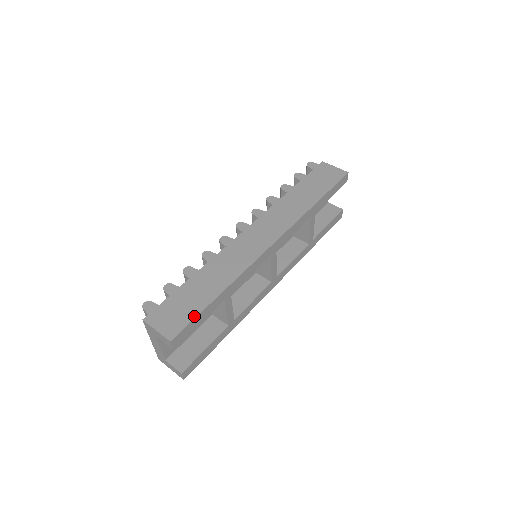
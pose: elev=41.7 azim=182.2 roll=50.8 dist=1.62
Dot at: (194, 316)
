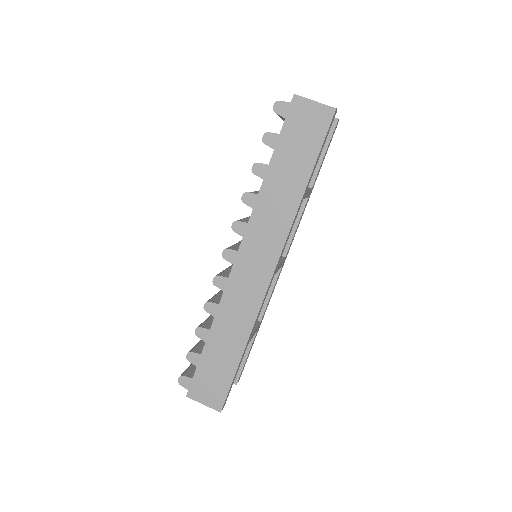
Dot at: (229, 384)
